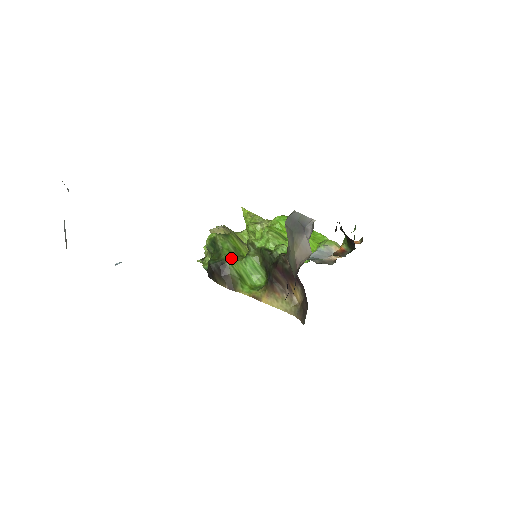
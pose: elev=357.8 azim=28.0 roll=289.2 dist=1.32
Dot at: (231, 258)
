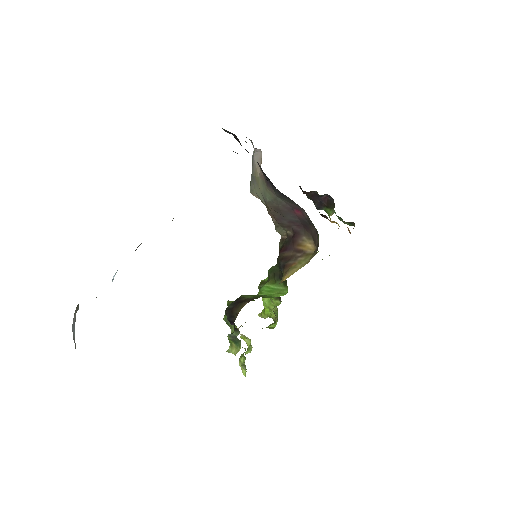
Dot at: occluded
